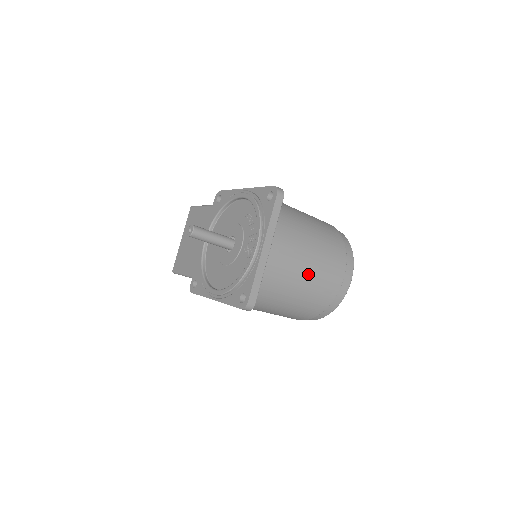
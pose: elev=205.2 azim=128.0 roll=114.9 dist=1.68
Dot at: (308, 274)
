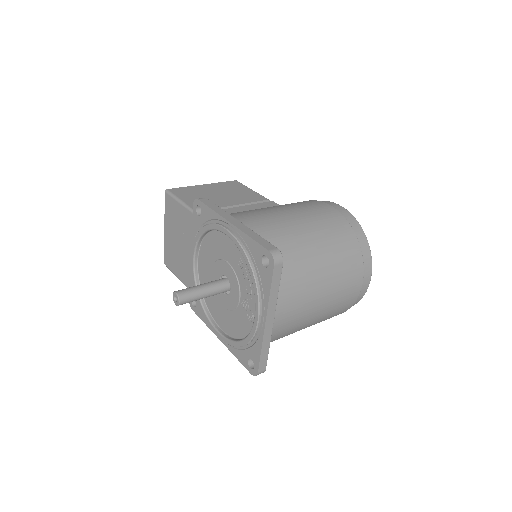
Dot at: (320, 311)
